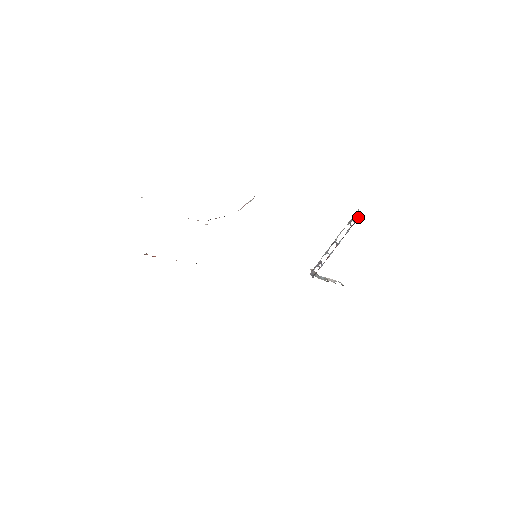
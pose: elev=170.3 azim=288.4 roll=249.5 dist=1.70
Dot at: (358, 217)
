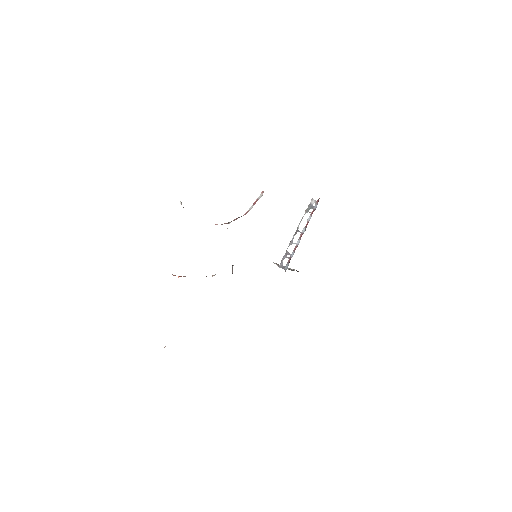
Dot at: (315, 204)
